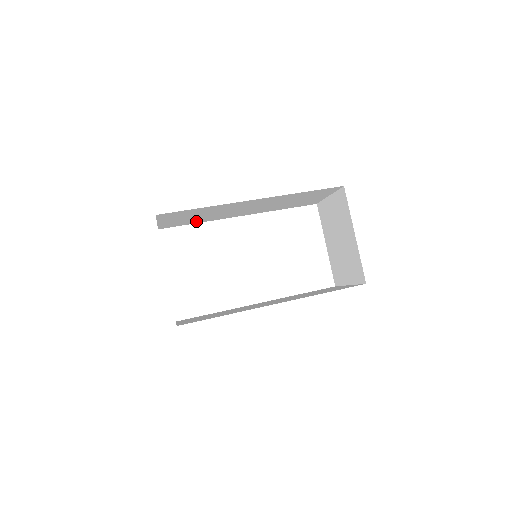
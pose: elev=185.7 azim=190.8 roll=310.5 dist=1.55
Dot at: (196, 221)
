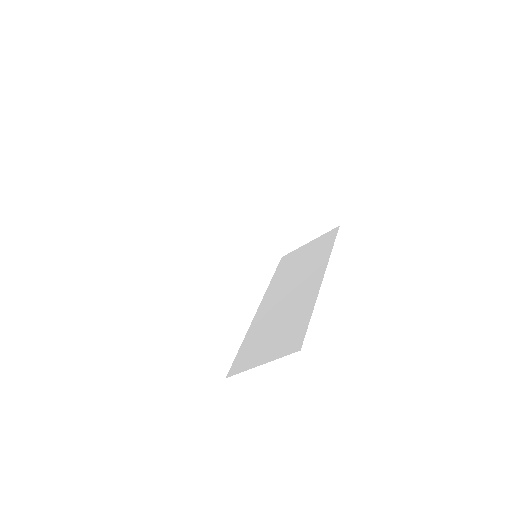
Dot at: occluded
